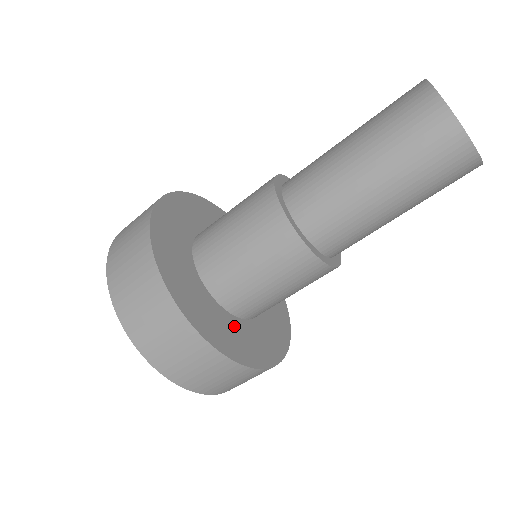
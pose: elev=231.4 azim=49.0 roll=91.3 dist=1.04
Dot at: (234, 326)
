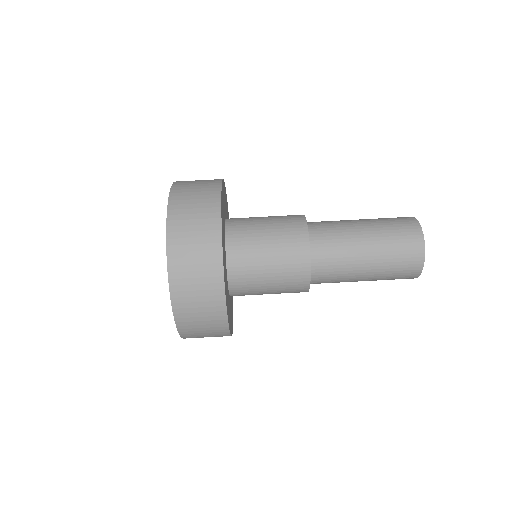
Dot at: occluded
